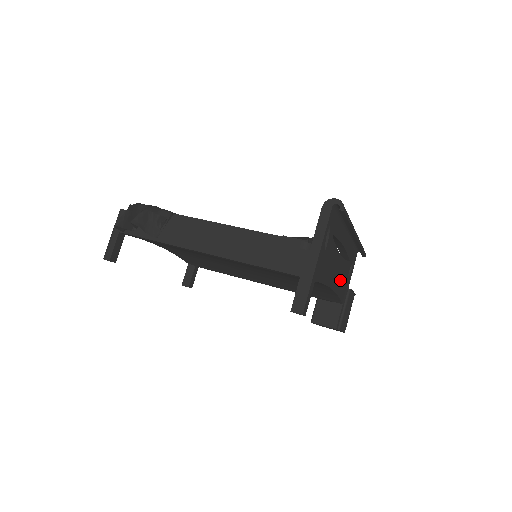
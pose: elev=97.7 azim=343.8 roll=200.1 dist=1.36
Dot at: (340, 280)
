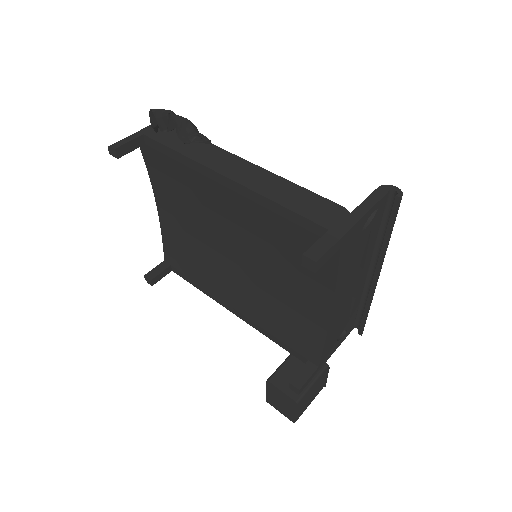
Dot at: (337, 321)
